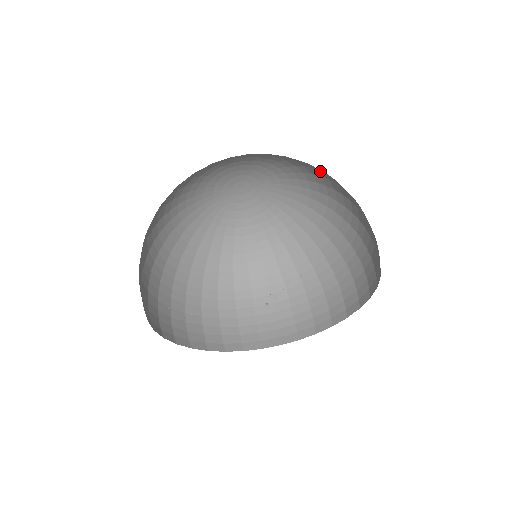
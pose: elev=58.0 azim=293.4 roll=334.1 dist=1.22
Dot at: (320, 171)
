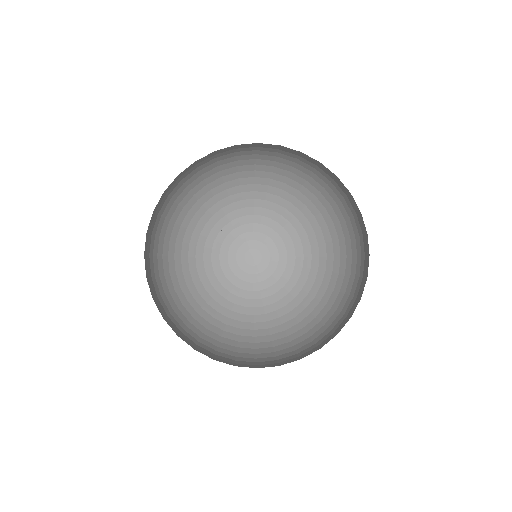
Dot at: (321, 214)
